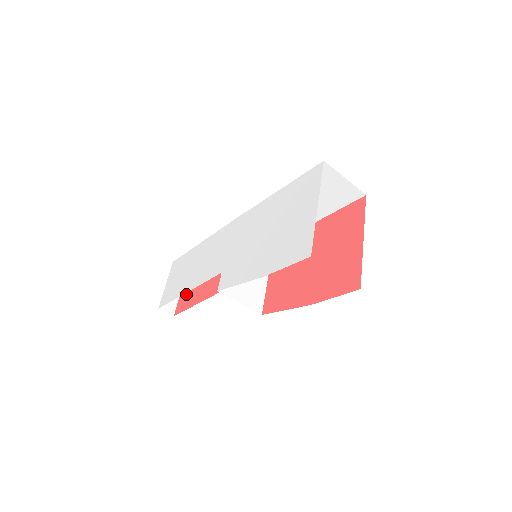
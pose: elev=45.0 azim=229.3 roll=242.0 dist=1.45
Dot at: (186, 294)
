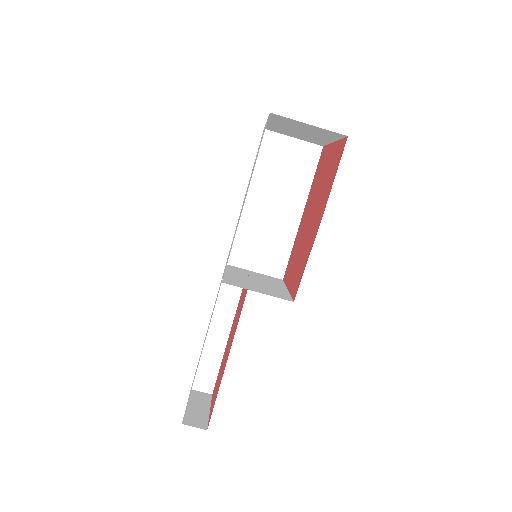
Dot at: (214, 397)
